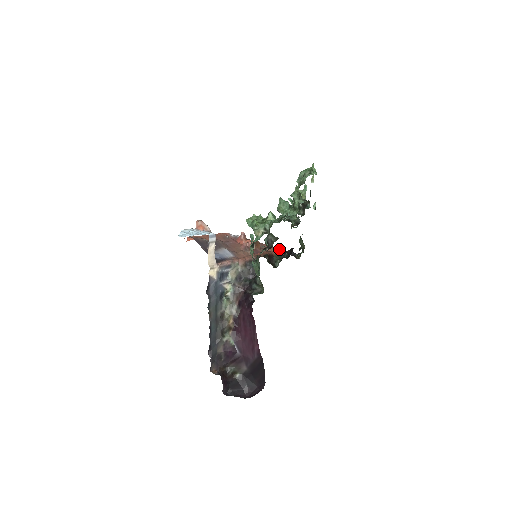
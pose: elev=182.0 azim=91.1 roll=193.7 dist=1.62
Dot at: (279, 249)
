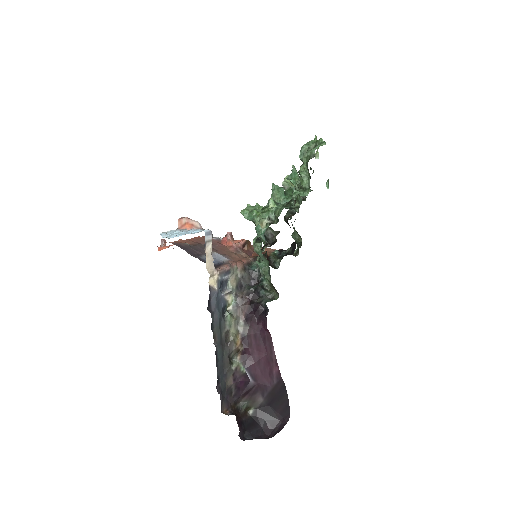
Dot at: (270, 249)
